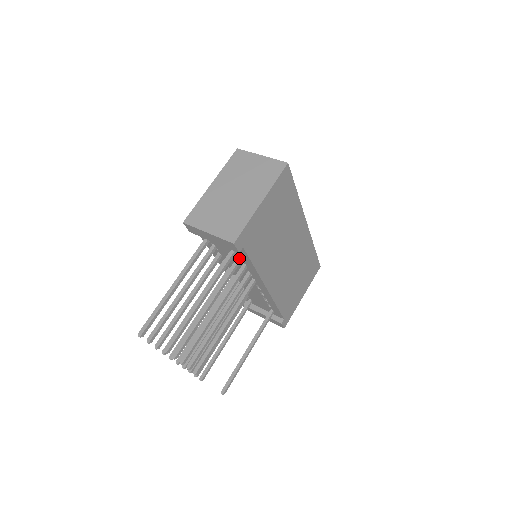
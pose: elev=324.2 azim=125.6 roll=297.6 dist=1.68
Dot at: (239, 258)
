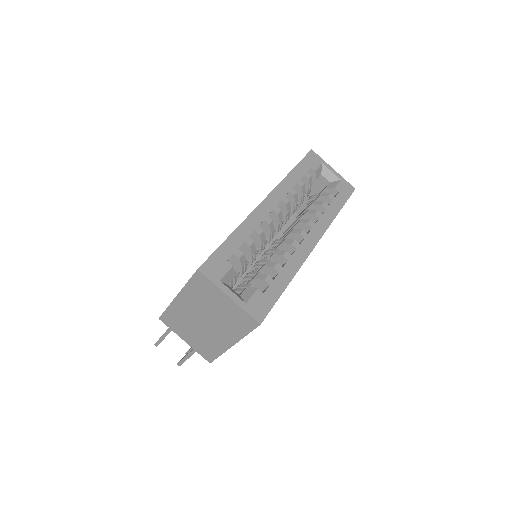
Dot at: occluded
